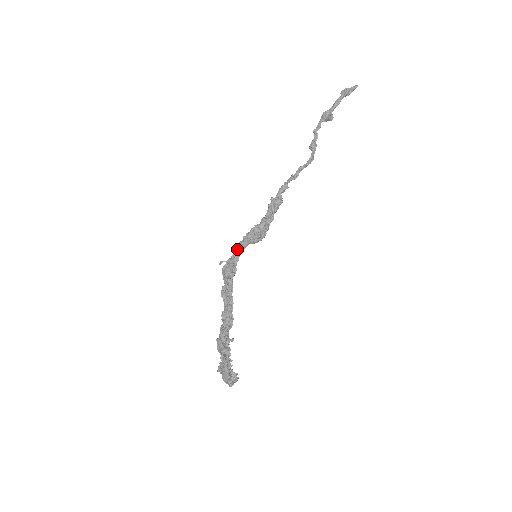
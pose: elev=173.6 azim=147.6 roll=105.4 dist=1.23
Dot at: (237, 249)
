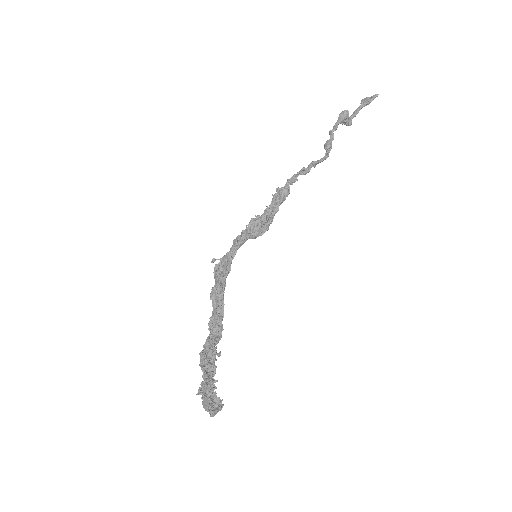
Dot at: (233, 244)
